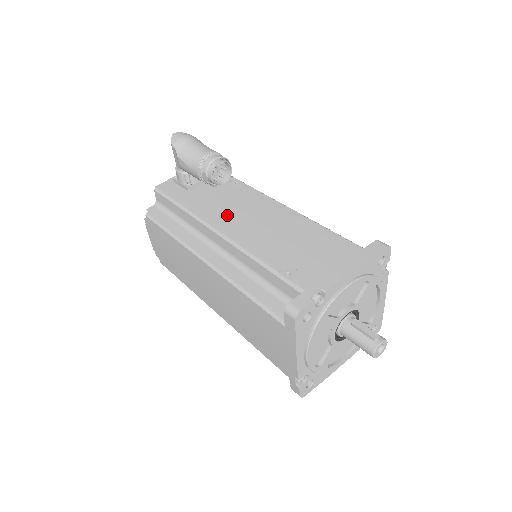
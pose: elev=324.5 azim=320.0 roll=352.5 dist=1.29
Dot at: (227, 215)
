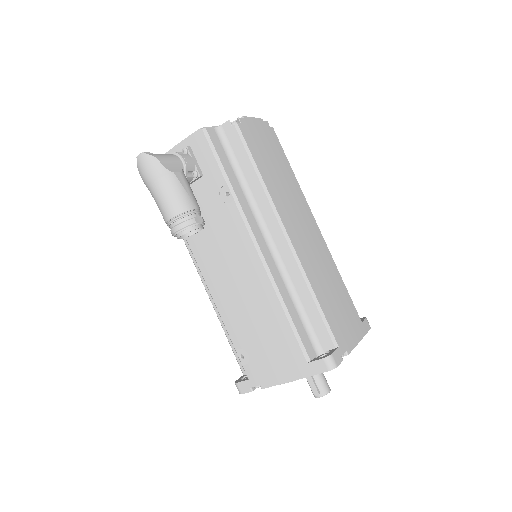
Dot at: (210, 253)
